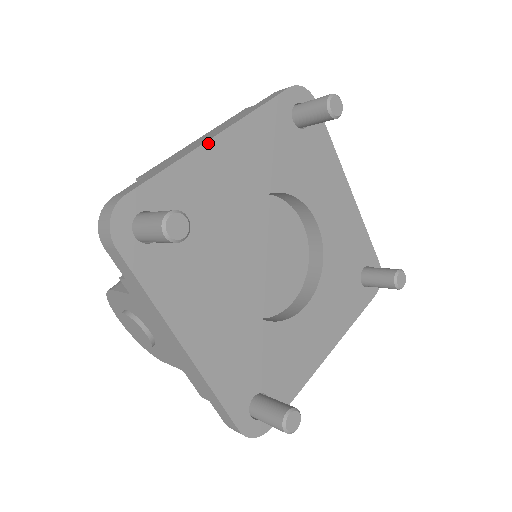
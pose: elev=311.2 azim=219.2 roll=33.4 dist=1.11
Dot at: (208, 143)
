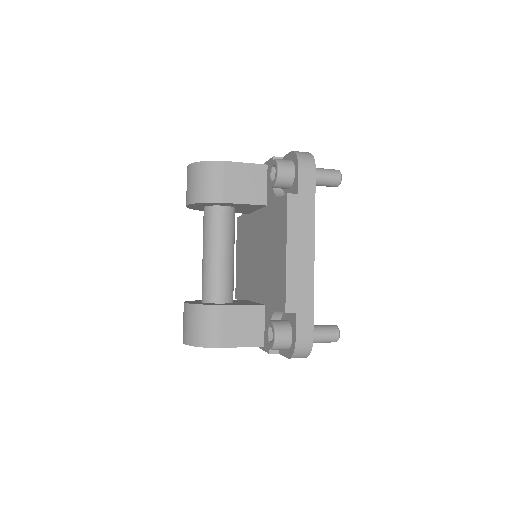
Dot at: occluded
